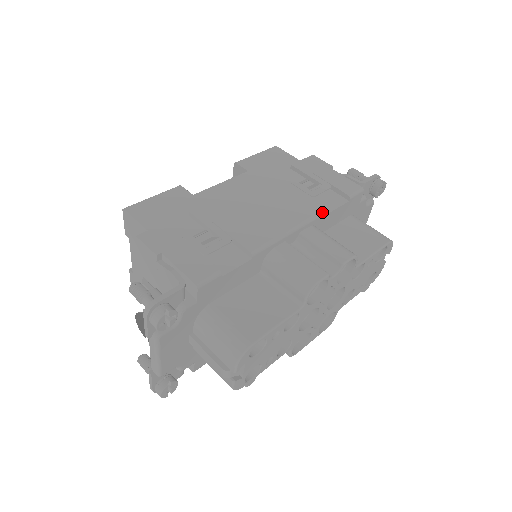
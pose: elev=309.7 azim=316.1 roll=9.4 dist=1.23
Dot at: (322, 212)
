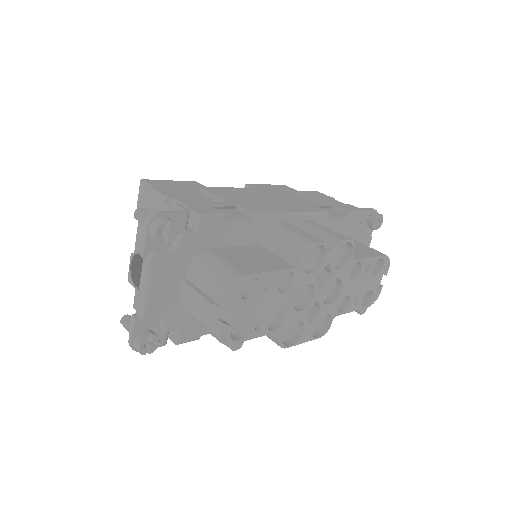
Dot at: (323, 212)
